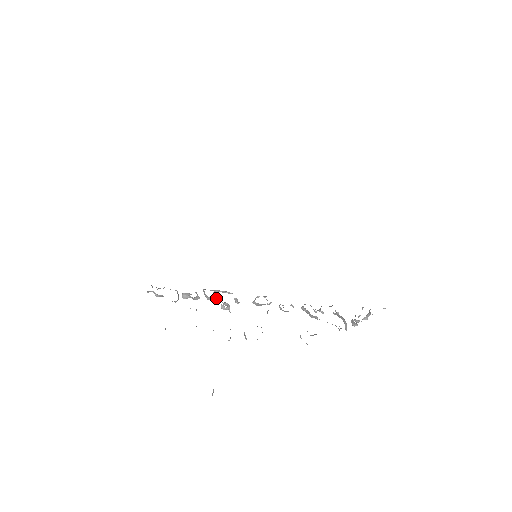
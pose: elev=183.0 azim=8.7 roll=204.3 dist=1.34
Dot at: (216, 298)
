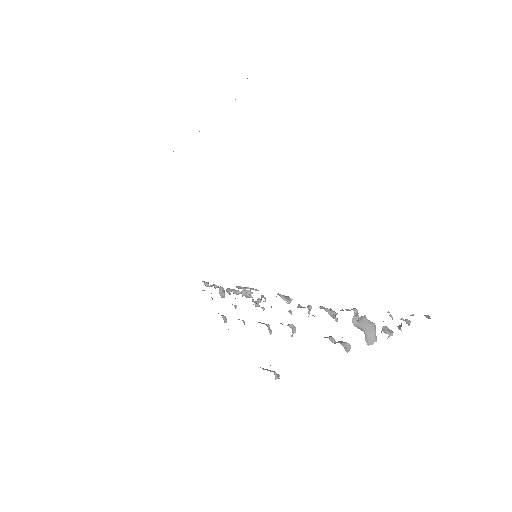
Dot at: (247, 295)
